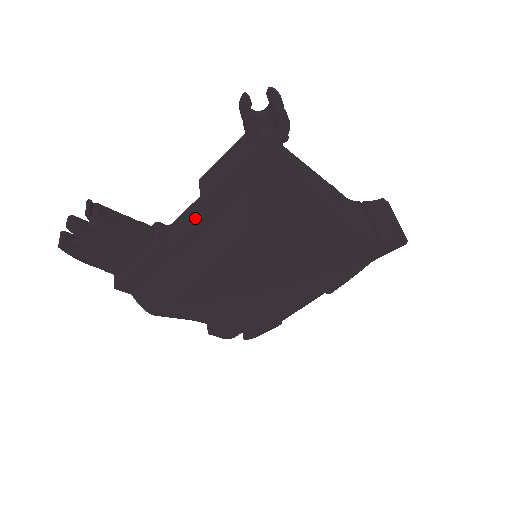
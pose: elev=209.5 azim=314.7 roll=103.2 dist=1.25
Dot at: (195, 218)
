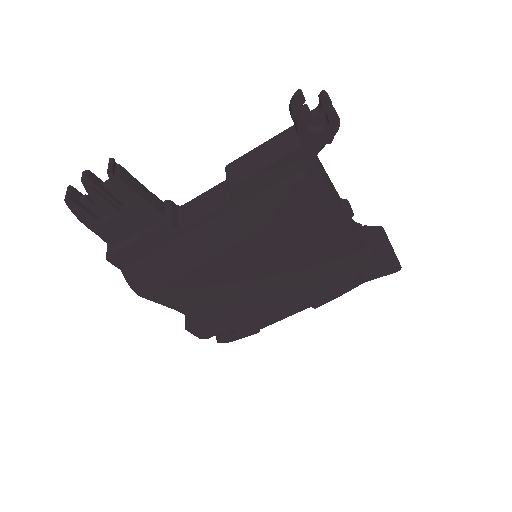
Dot at: (214, 202)
